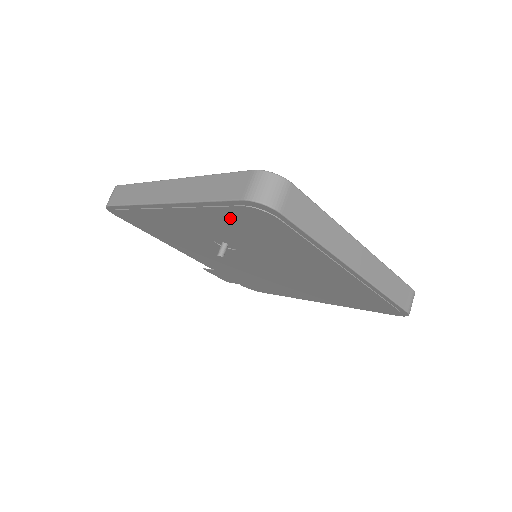
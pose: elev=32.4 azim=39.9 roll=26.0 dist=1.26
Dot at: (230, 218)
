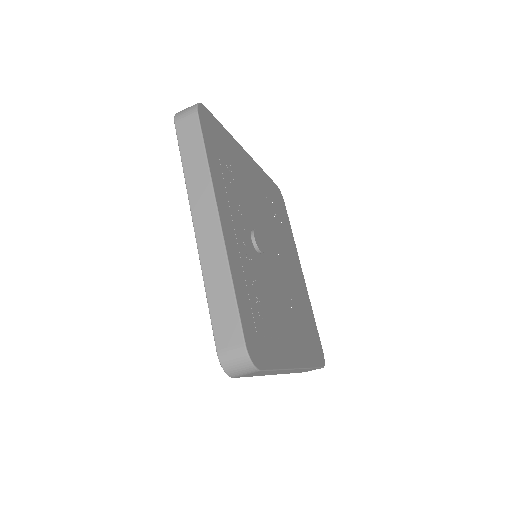
Dot at: occluded
